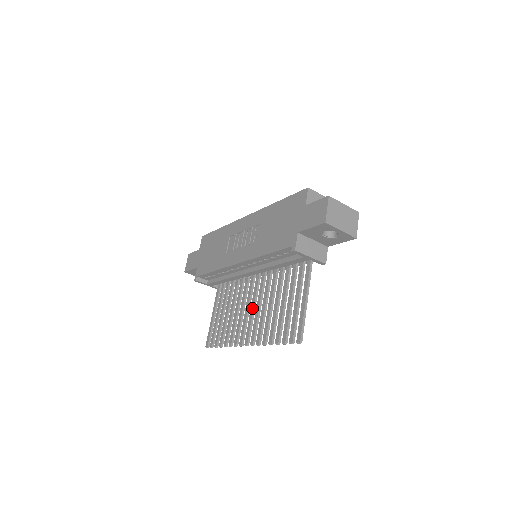
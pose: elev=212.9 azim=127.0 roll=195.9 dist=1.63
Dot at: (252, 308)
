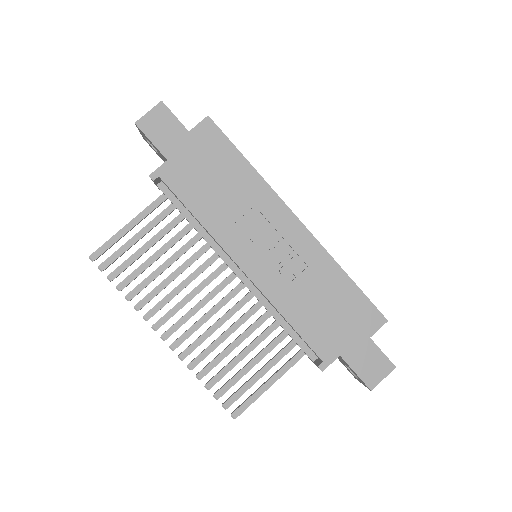
Dot at: (201, 305)
